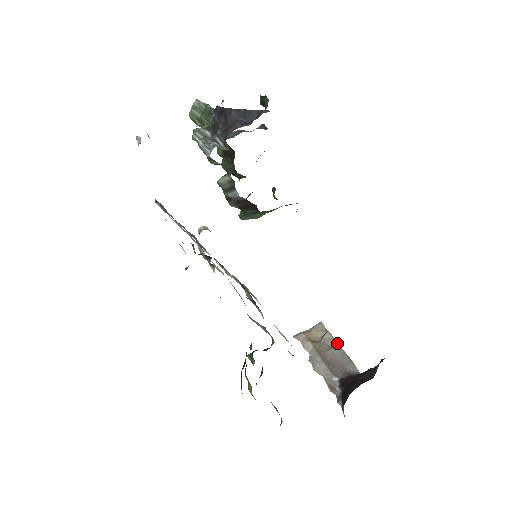
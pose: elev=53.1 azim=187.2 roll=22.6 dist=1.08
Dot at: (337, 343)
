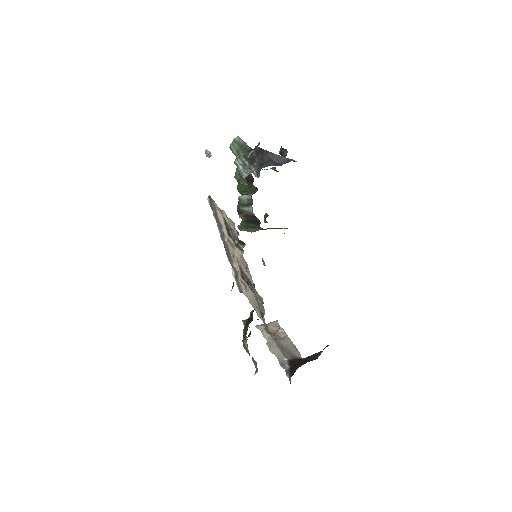
Dot at: occluded
